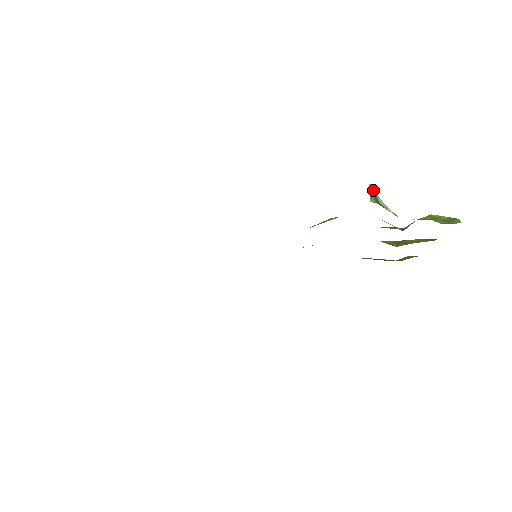
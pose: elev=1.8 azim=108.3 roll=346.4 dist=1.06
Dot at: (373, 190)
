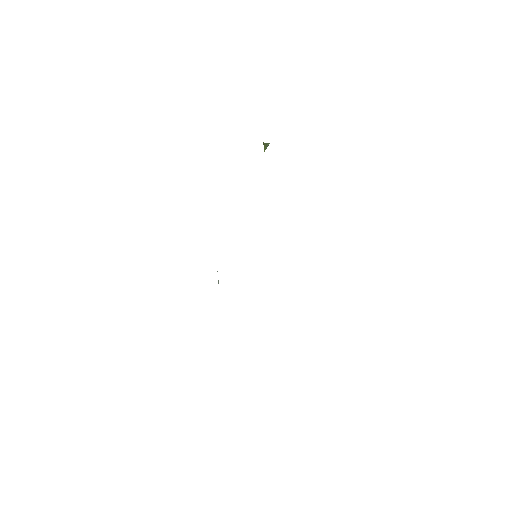
Dot at: (268, 143)
